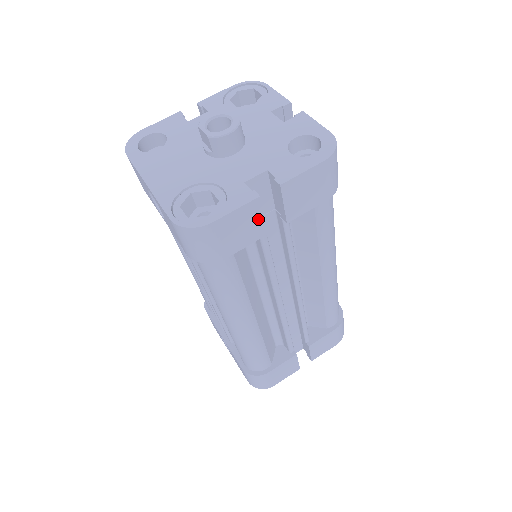
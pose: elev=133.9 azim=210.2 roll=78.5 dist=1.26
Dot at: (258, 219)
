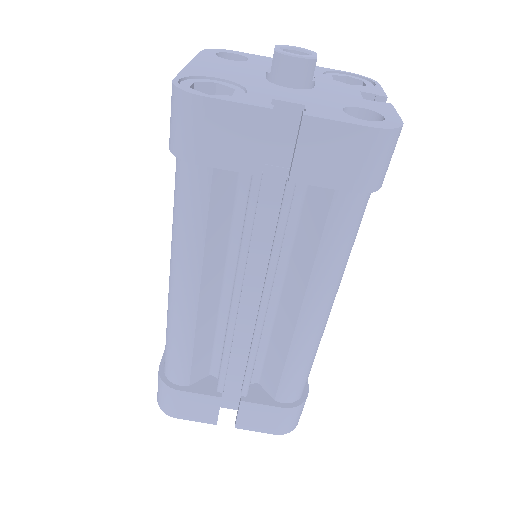
Dot at: (258, 142)
